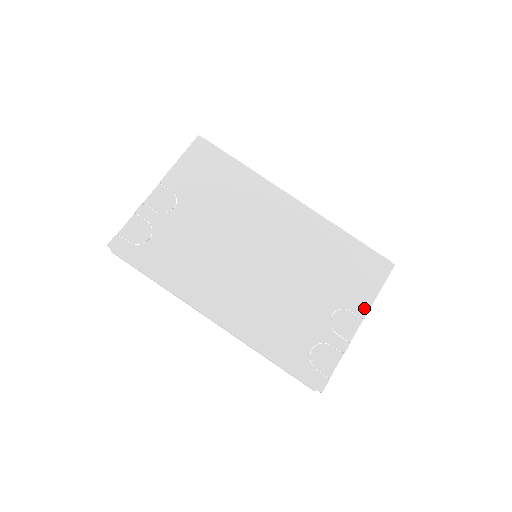
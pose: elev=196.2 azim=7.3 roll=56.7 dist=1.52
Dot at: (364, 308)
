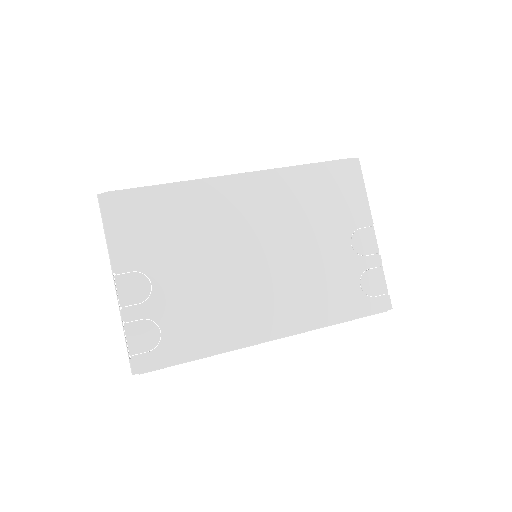
Dot at: (367, 216)
